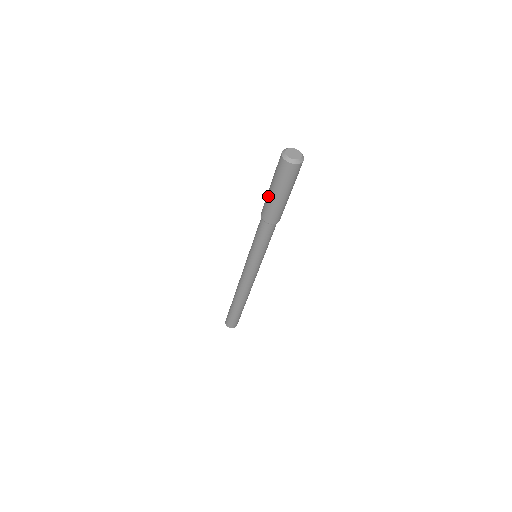
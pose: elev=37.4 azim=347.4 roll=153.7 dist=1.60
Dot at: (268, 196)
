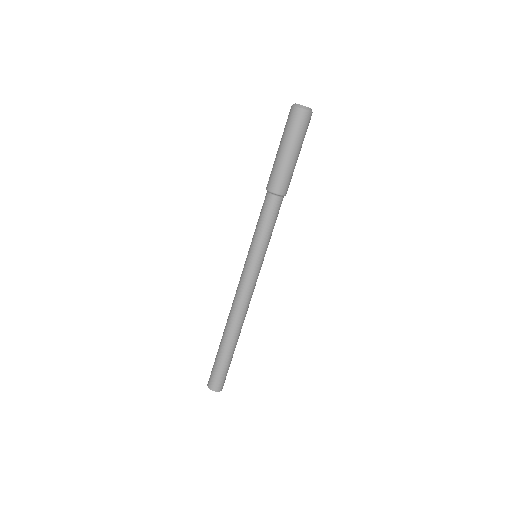
Dot at: (280, 160)
